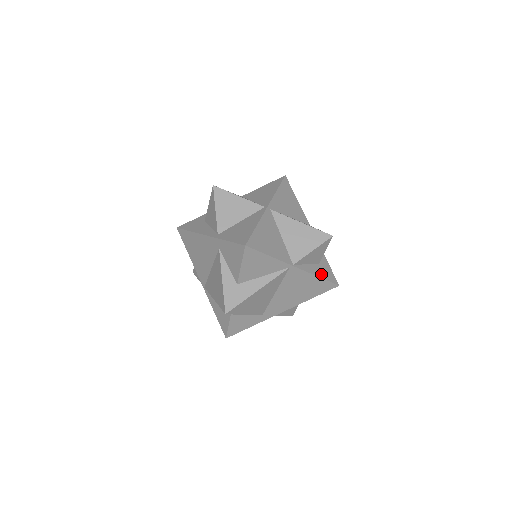
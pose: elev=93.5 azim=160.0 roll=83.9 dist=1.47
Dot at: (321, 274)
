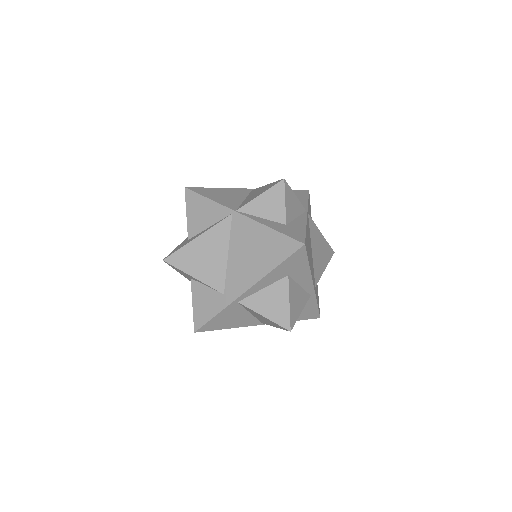
Dot at: (278, 229)
